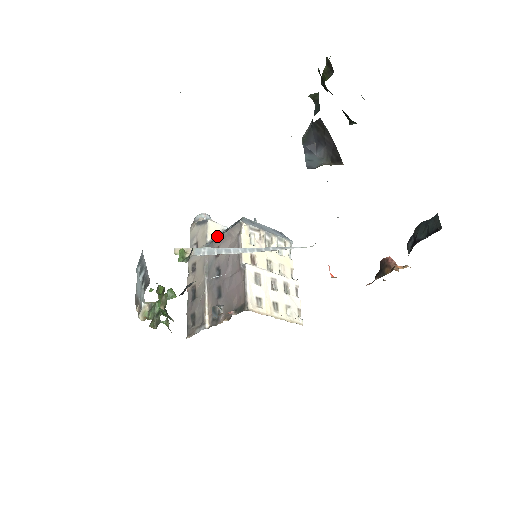
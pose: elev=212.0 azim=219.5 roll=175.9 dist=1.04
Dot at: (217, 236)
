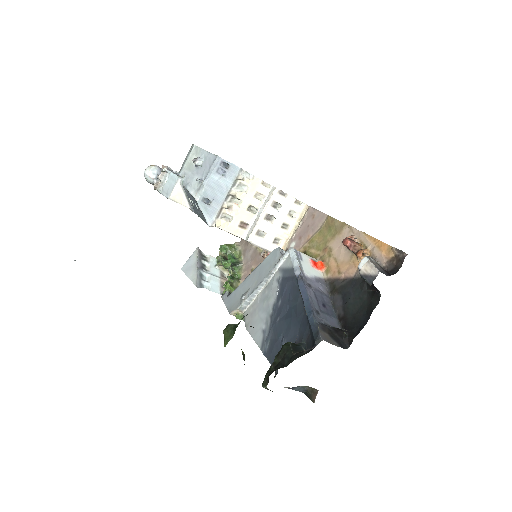
Dot at: (188, 198)
